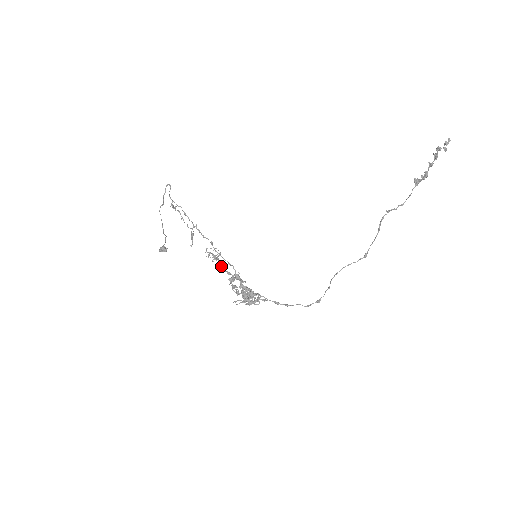
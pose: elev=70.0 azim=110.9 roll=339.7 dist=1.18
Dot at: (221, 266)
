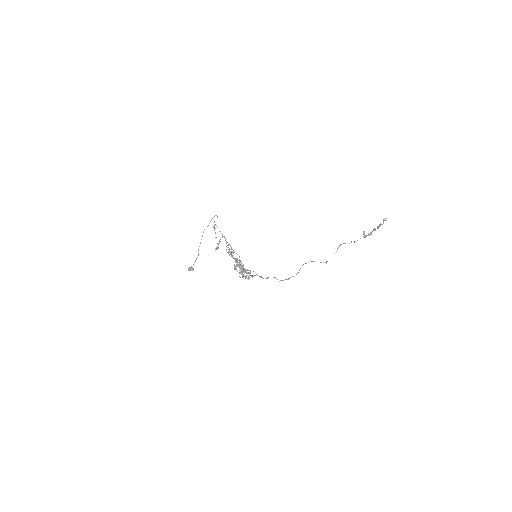
Dot at: (232, 255)
